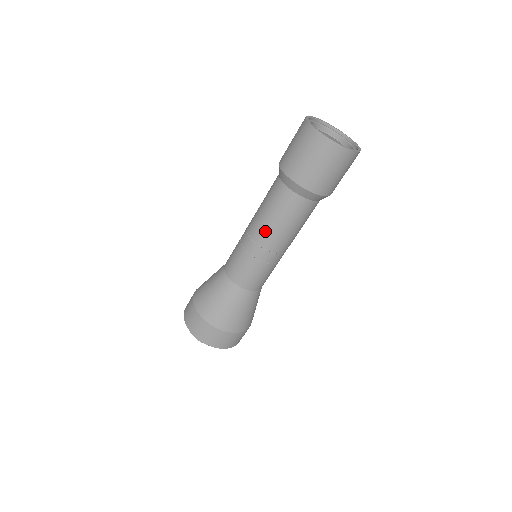
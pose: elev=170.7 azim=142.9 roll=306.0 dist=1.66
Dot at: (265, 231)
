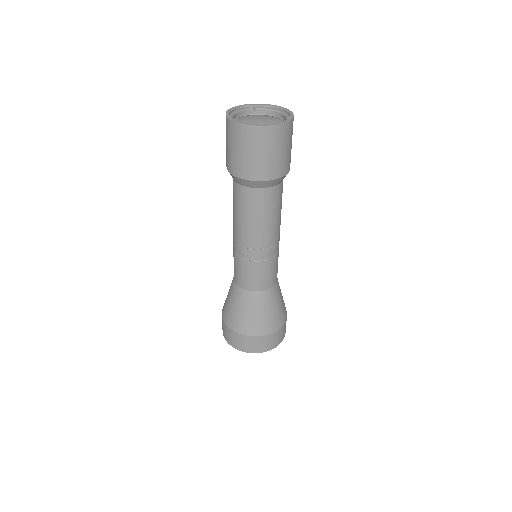
Dot at: (235, 227)
